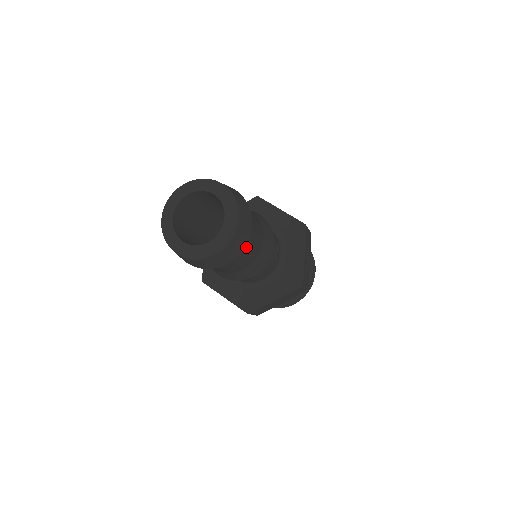
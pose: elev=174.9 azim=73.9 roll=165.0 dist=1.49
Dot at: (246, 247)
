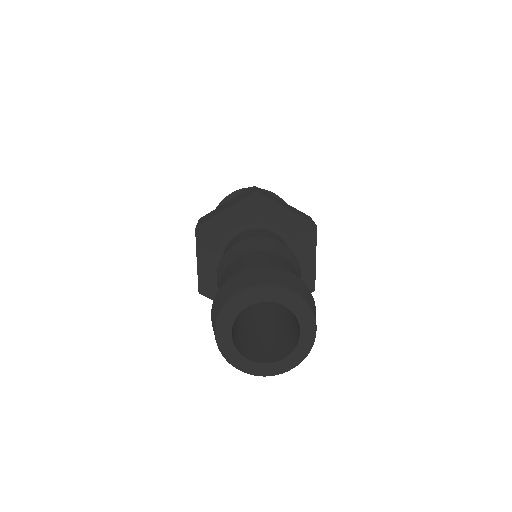
Dot at: occluded
